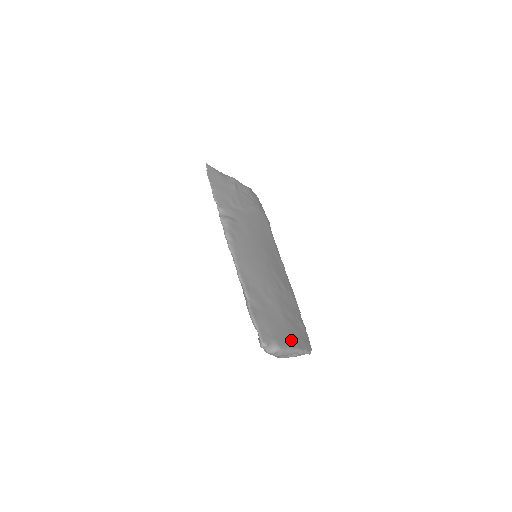
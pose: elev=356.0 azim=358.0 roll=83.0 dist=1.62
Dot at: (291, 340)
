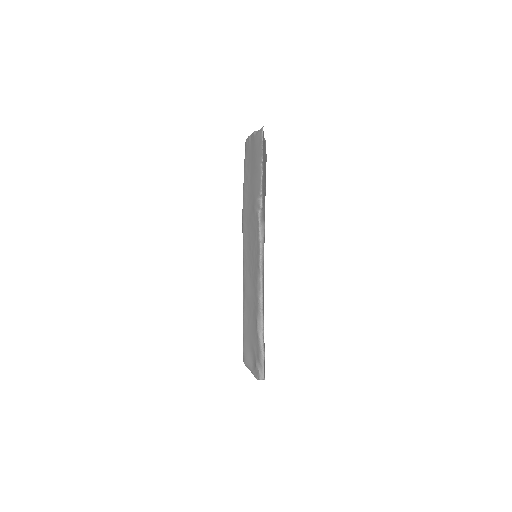
Dot at: occluded
